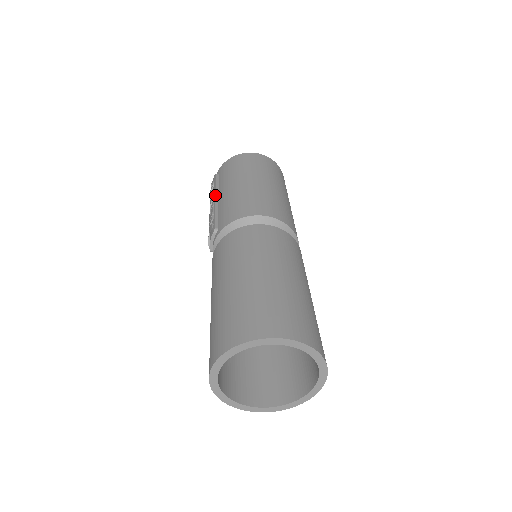
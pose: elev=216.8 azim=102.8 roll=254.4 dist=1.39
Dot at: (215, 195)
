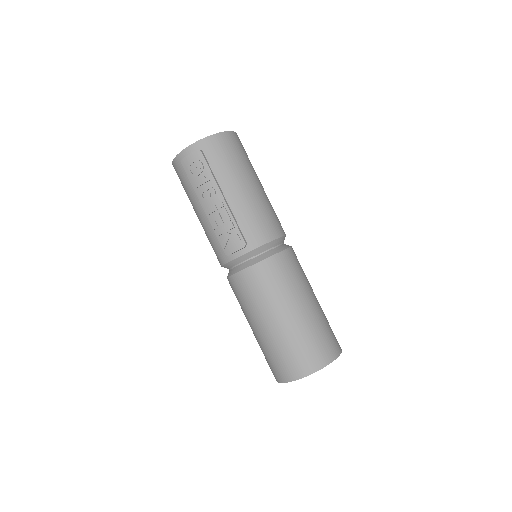
Dot at: (221, 192)
